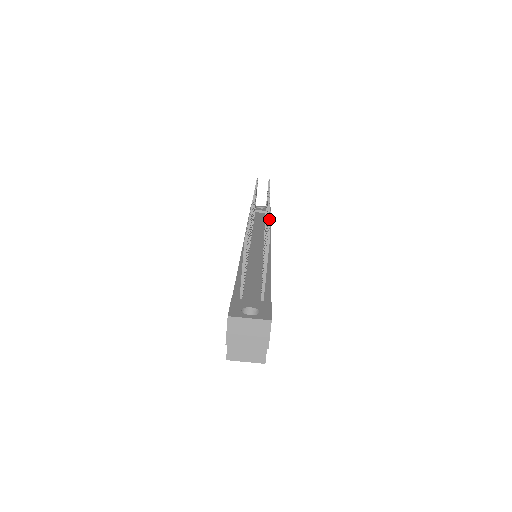
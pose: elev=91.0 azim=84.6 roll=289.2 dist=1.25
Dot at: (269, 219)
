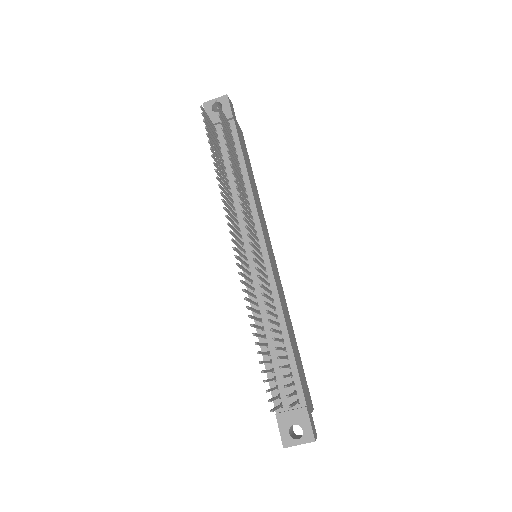
Dot at: (272, 330)
